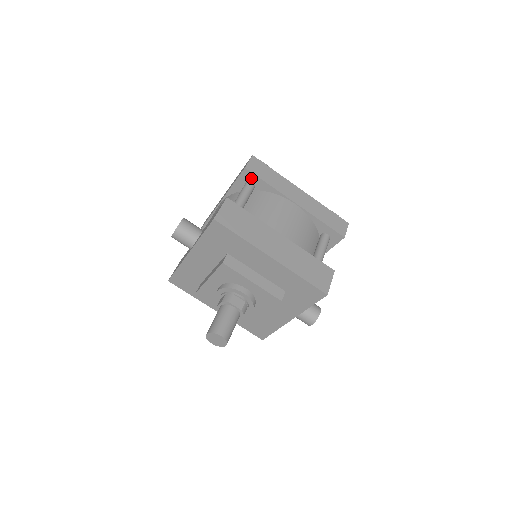
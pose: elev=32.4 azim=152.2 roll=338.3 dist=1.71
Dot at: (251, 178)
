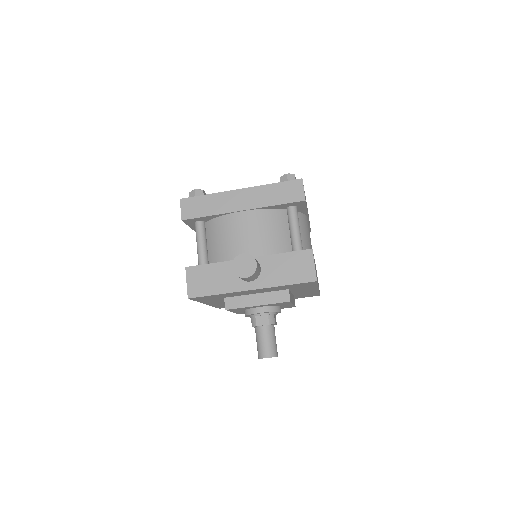
Dot at: (300, 205)
